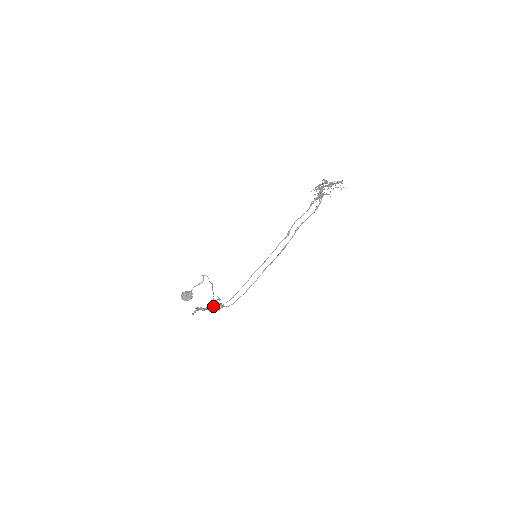
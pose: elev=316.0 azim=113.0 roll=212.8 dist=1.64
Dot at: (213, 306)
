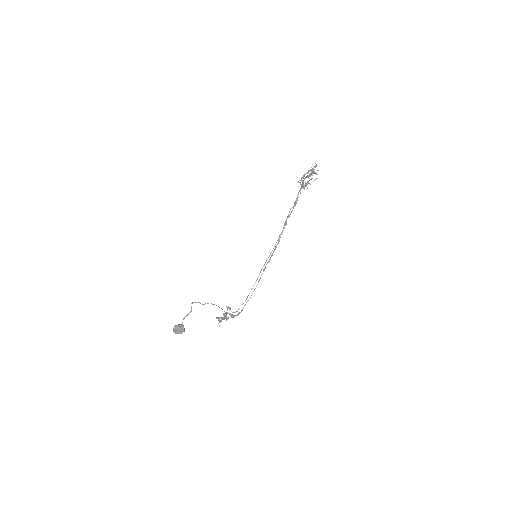
Dot at: occluded
